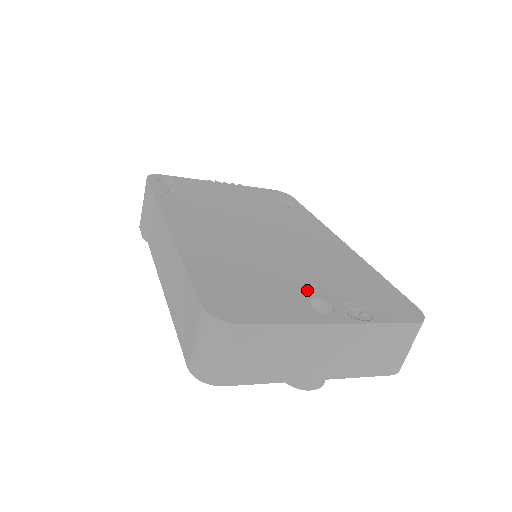
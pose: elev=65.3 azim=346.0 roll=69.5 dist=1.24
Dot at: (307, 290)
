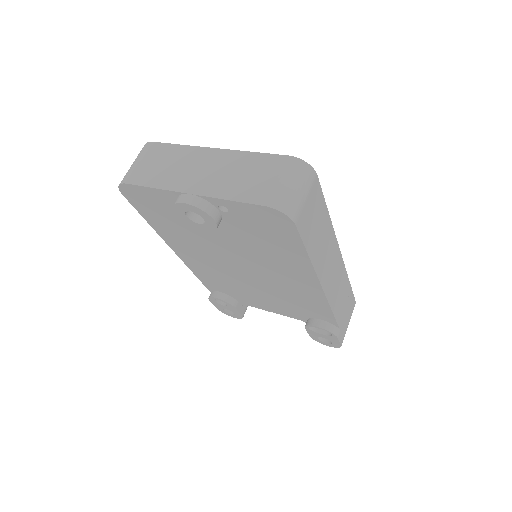
Dot at: occluded
